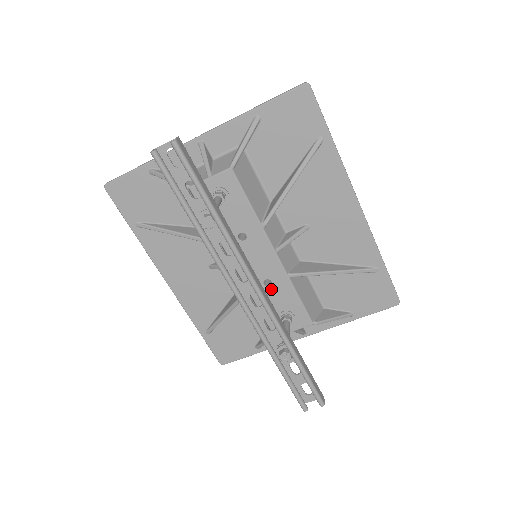
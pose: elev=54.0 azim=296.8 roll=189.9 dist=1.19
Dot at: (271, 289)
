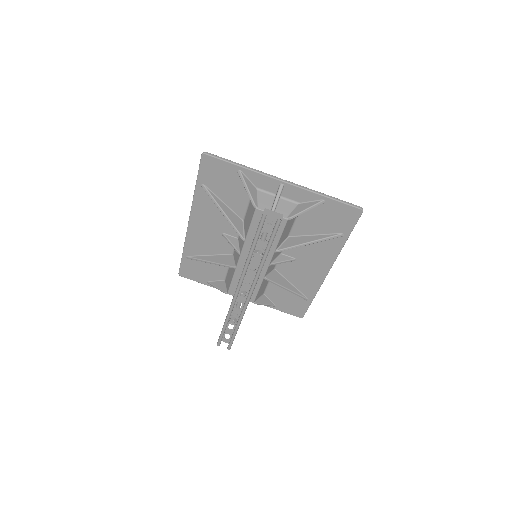
Dot at: occluded
